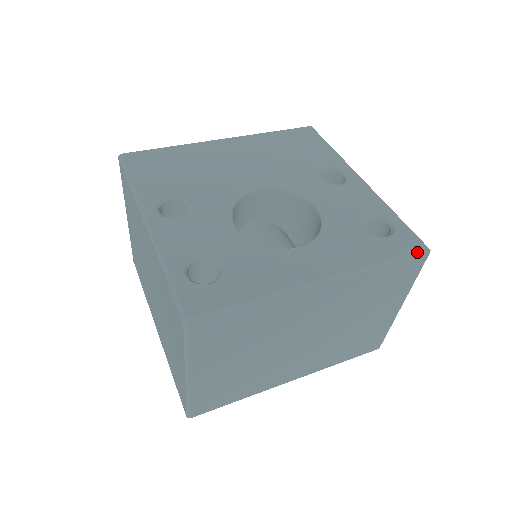
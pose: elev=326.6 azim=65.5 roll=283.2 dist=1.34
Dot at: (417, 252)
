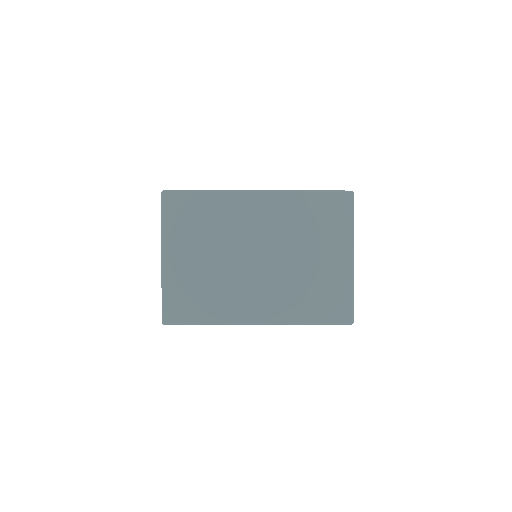
Dot at: (341, 190)
